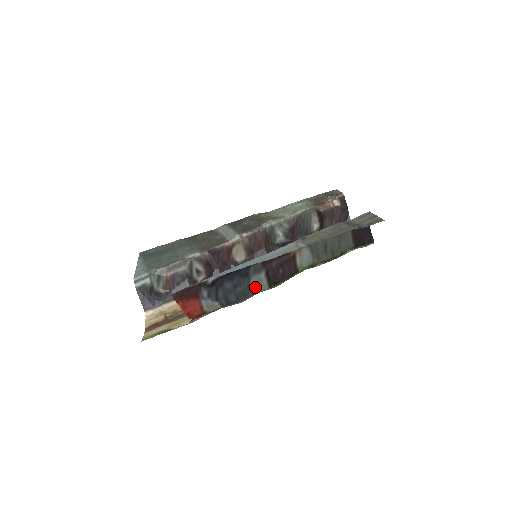
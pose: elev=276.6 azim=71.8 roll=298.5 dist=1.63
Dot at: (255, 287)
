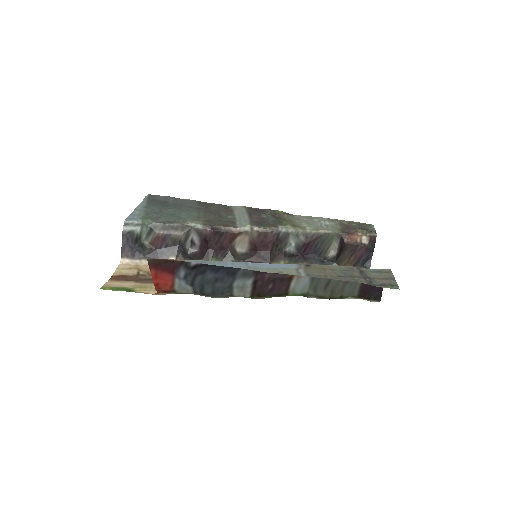
Dot at: (236, 290)
